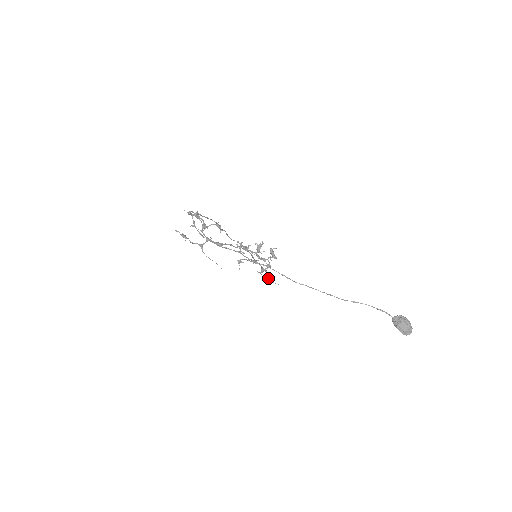
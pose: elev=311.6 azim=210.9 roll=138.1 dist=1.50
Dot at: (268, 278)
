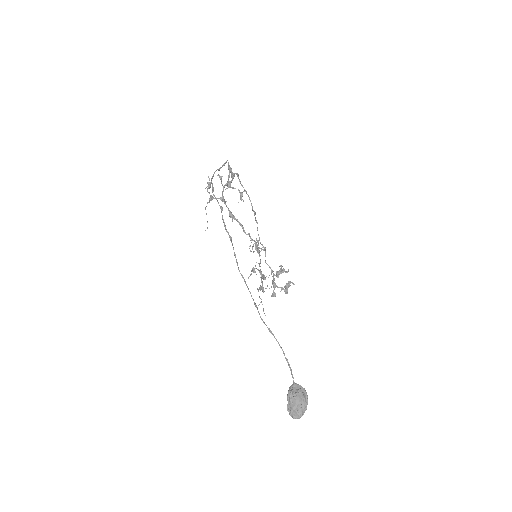
Dot at: occluded
